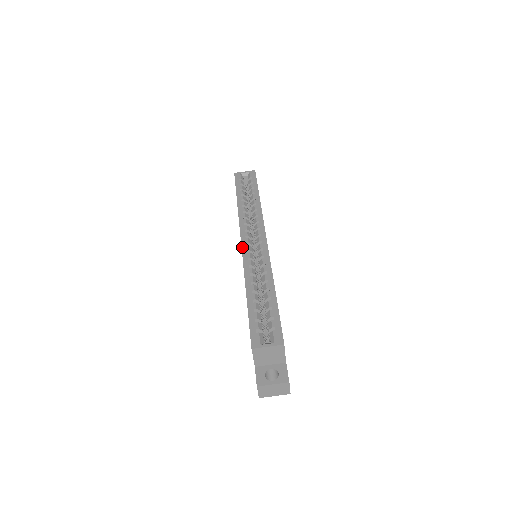
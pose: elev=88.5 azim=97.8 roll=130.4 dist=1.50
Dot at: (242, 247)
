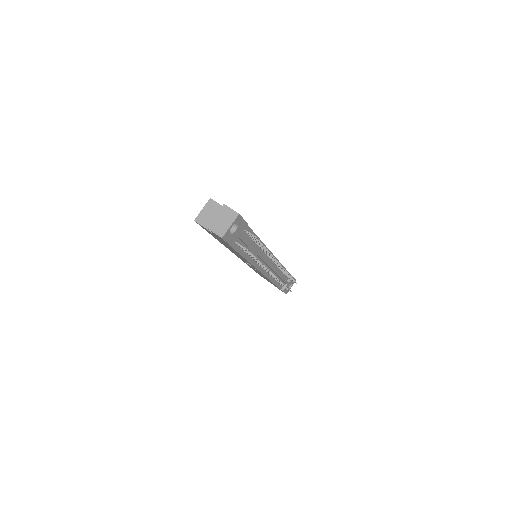
Dot at: occluded
